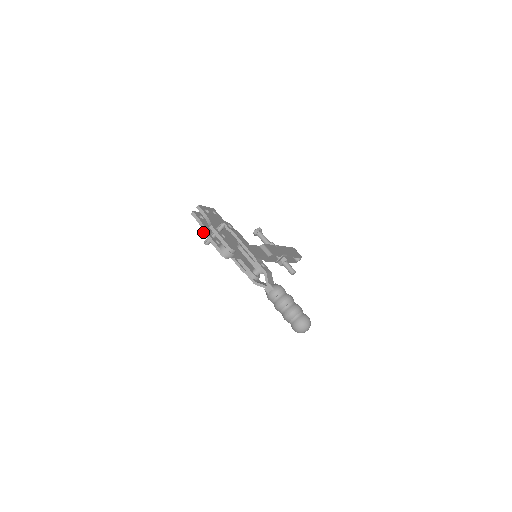
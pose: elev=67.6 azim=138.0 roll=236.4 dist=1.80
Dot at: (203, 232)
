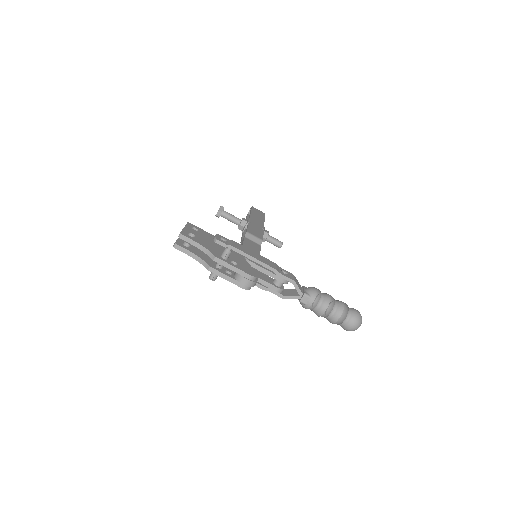
Dot at: (206, 268)
